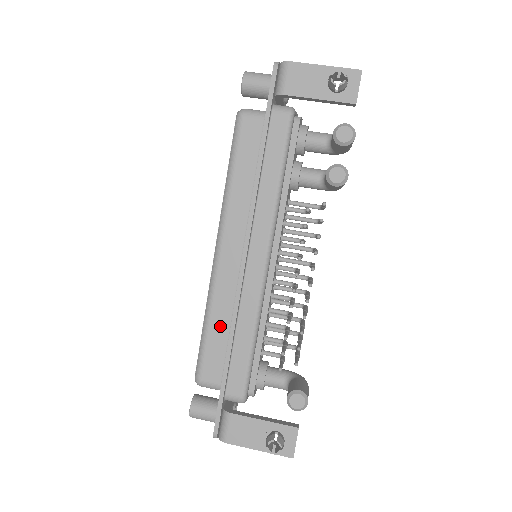
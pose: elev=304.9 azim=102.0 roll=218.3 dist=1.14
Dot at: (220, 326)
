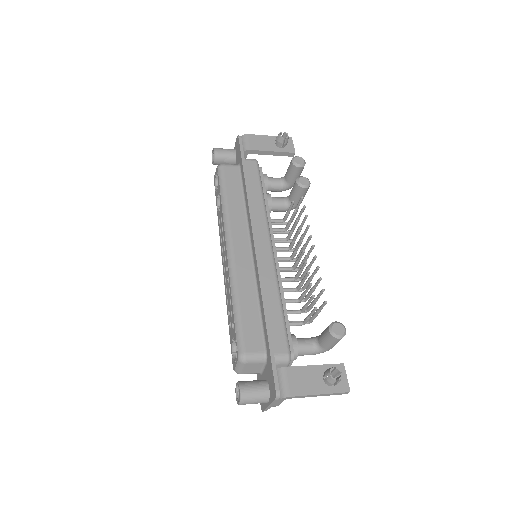
Dot at: (249, 303)
